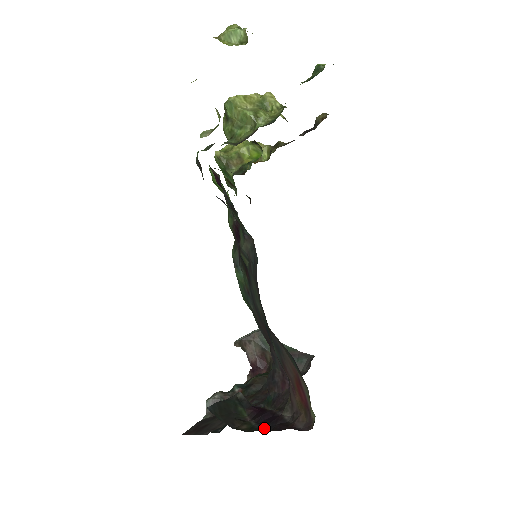
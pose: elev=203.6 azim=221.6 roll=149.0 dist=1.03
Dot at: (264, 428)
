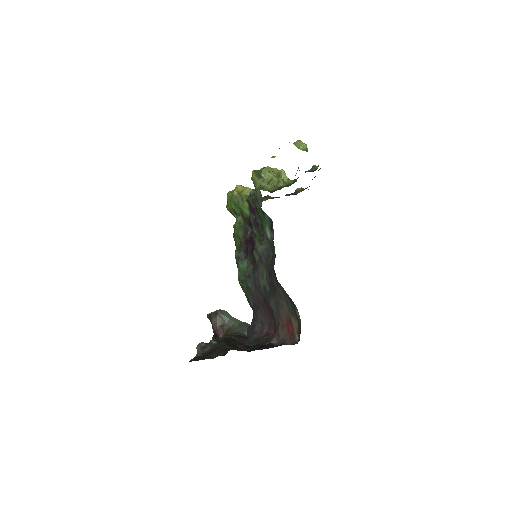
Dot at: (262, 348)
